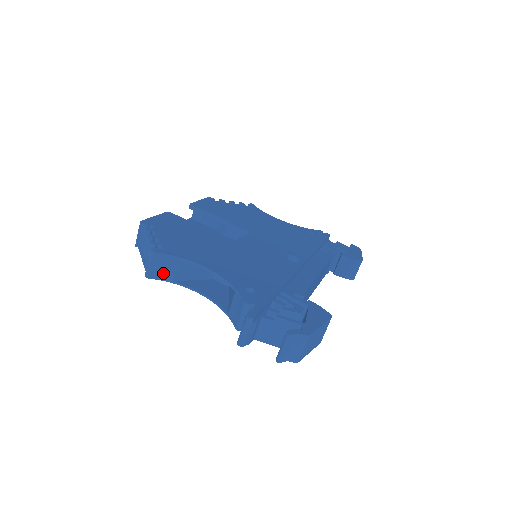
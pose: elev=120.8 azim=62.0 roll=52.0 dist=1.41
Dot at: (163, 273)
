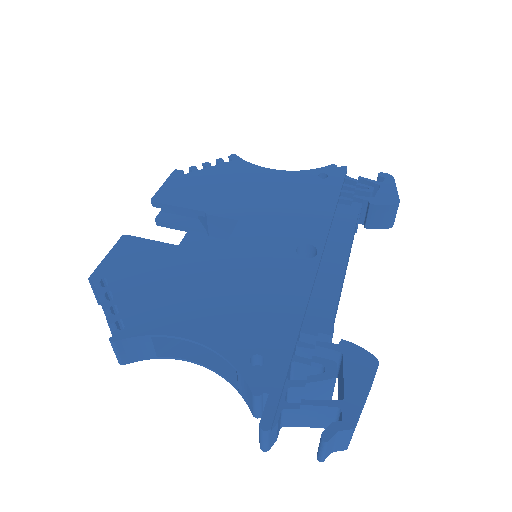
Dot at: (139, 354)
